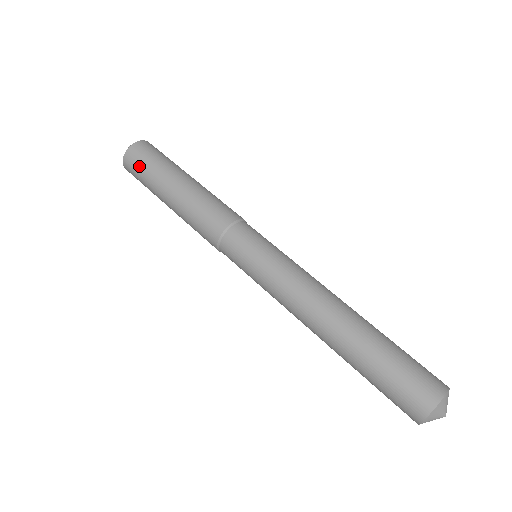
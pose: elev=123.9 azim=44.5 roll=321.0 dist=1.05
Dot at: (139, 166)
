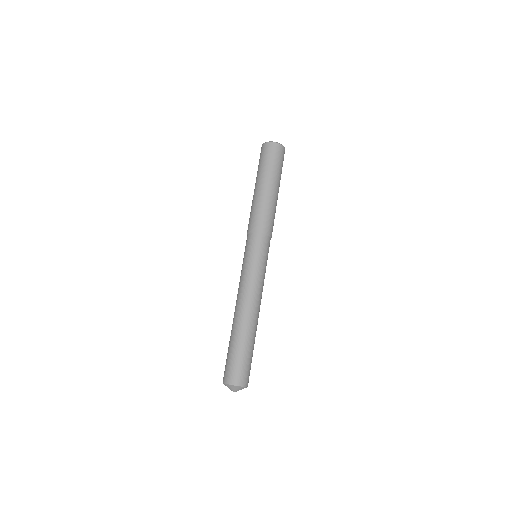
Dot at: (268, 156)
